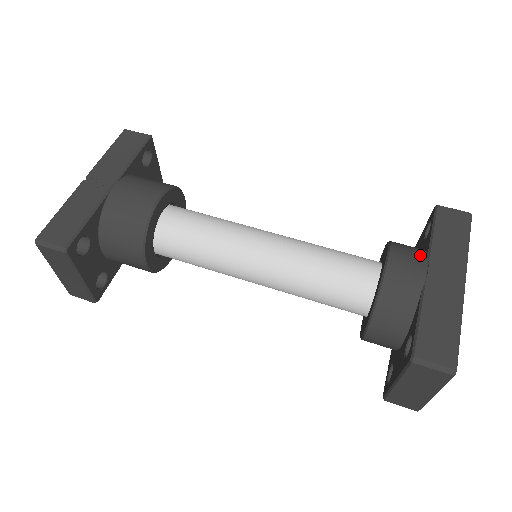
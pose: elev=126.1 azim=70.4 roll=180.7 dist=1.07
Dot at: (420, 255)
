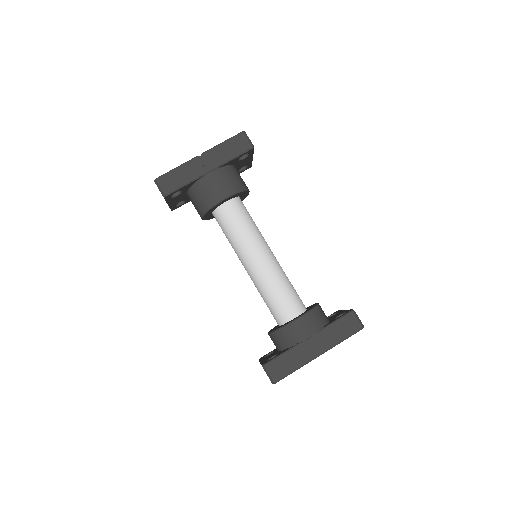
Dot at: (316, 327)
